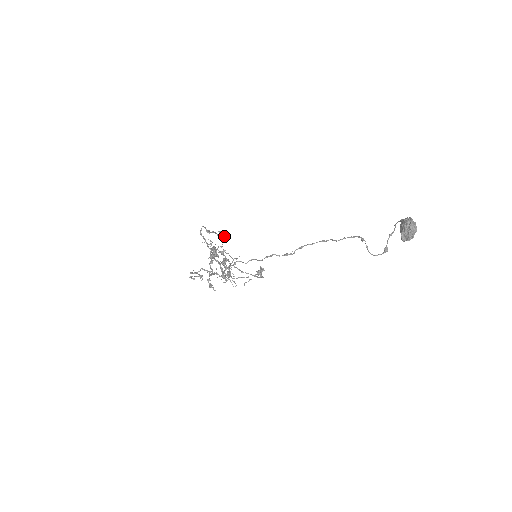
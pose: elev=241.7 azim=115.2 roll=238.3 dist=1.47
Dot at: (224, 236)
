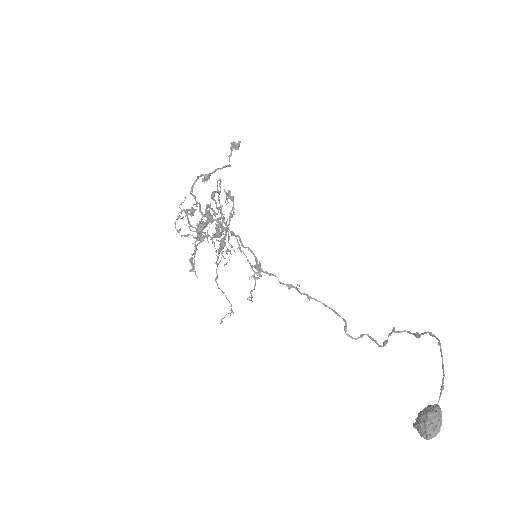
Dot at: (239, 146)
